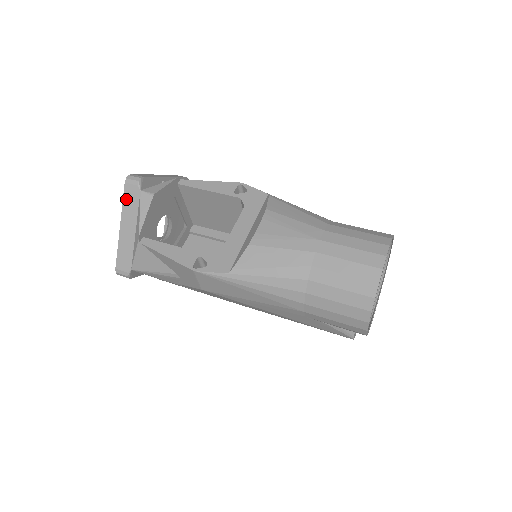
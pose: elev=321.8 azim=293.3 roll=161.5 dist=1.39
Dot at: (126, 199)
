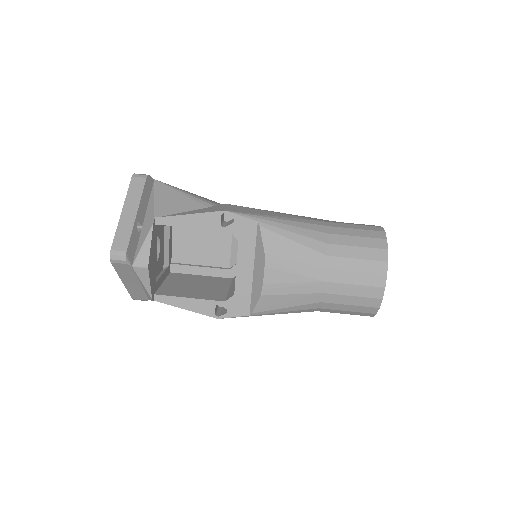
Dot at: (119, 270)
